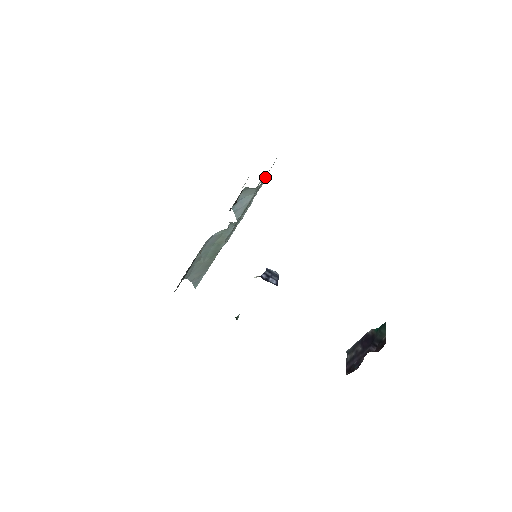
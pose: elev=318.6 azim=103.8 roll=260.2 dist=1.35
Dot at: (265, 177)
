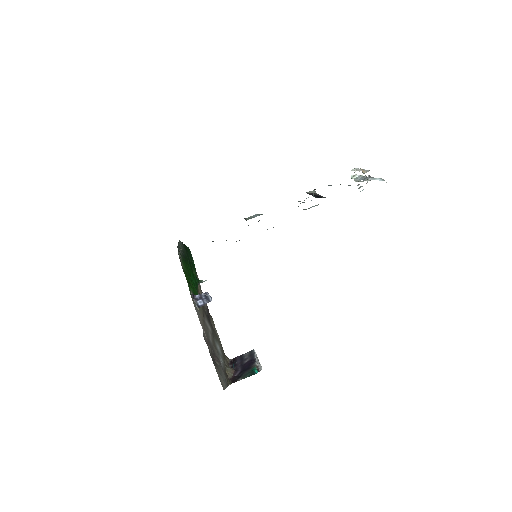
Dot at: occluded
